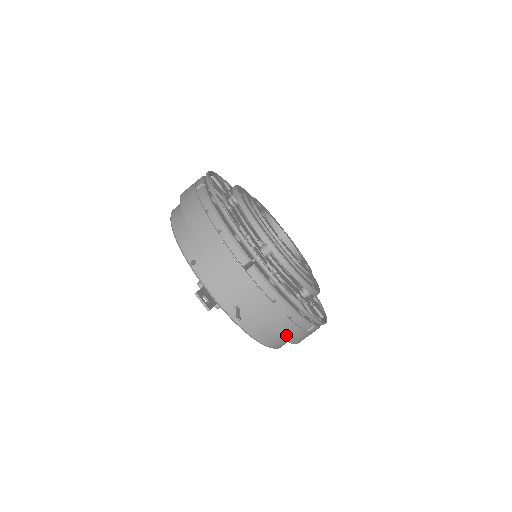
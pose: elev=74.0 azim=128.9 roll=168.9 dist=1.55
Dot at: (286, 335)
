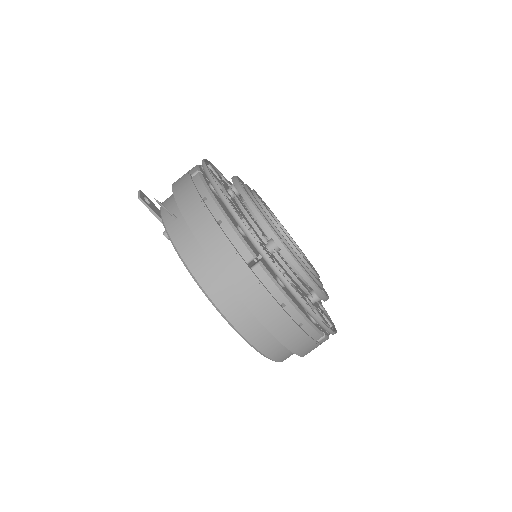
Dot at: (215, 255)
